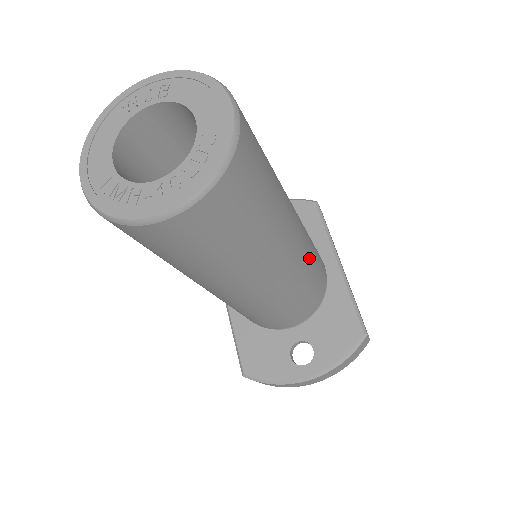
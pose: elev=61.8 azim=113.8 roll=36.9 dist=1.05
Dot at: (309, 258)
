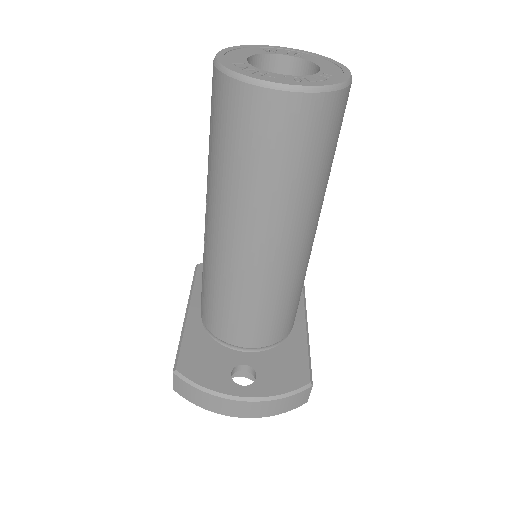
Dot at: (304, 273)
